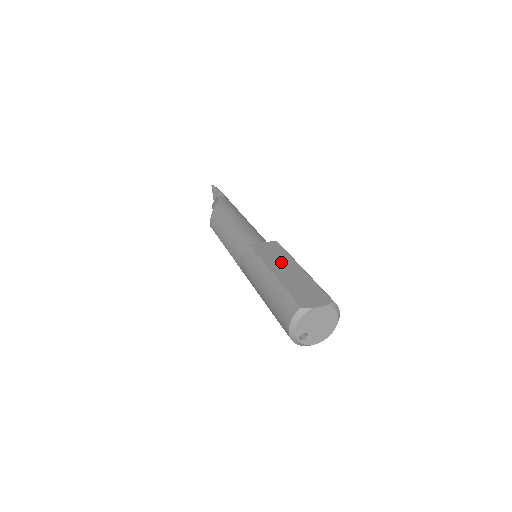
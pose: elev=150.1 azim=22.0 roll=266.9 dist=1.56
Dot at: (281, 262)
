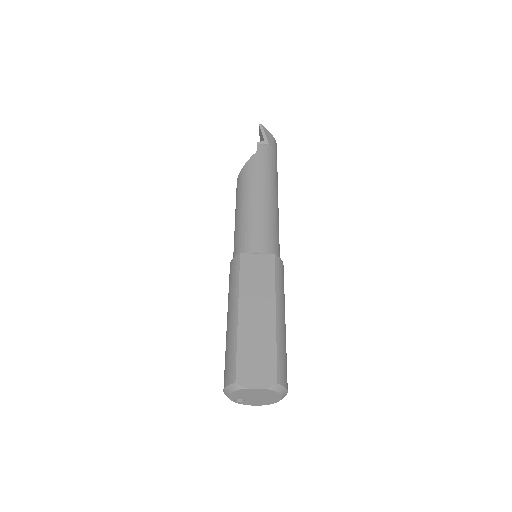
Dot at: (258, 296)
